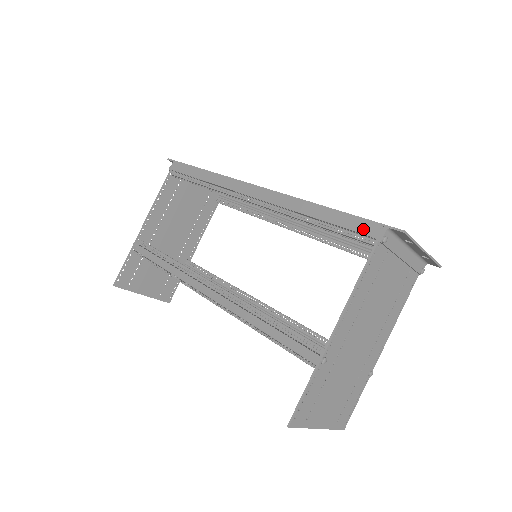
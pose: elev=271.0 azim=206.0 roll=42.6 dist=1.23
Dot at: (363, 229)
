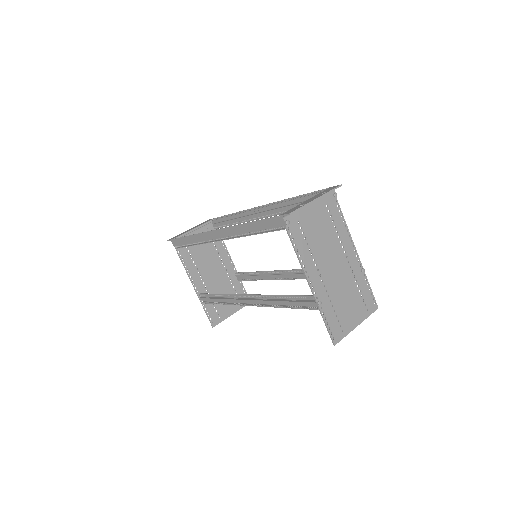
Dot at: (275, 224)
